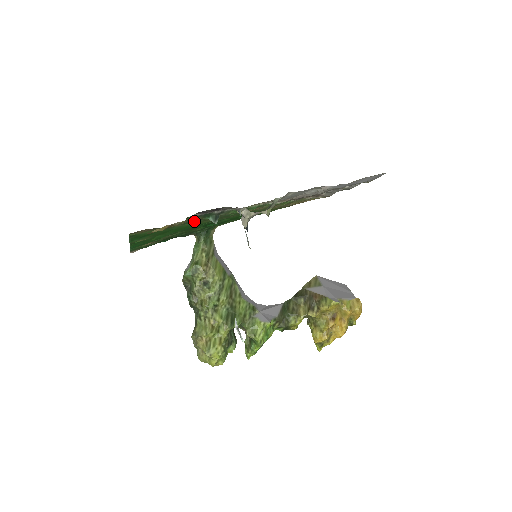
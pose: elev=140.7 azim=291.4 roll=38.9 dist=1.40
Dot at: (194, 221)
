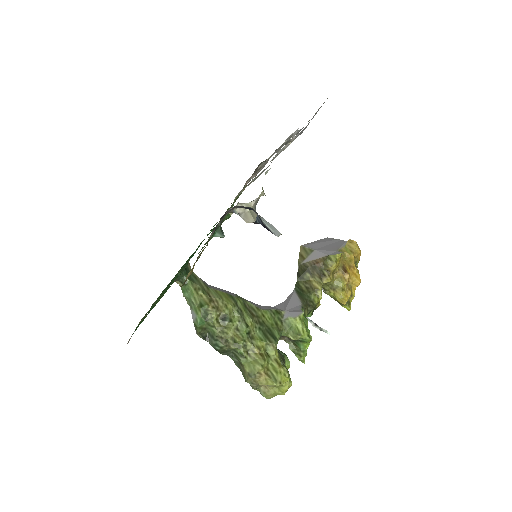
Dot at: occluded
